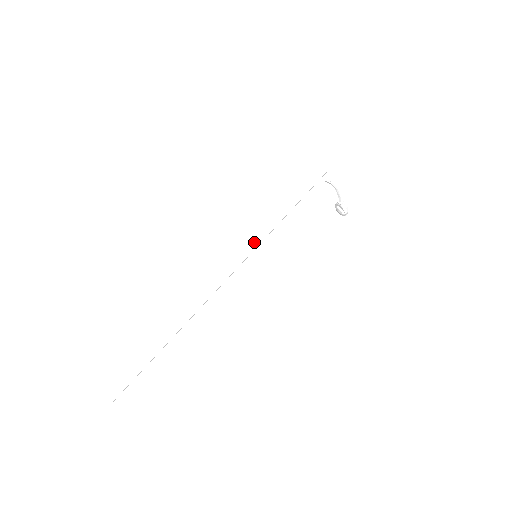
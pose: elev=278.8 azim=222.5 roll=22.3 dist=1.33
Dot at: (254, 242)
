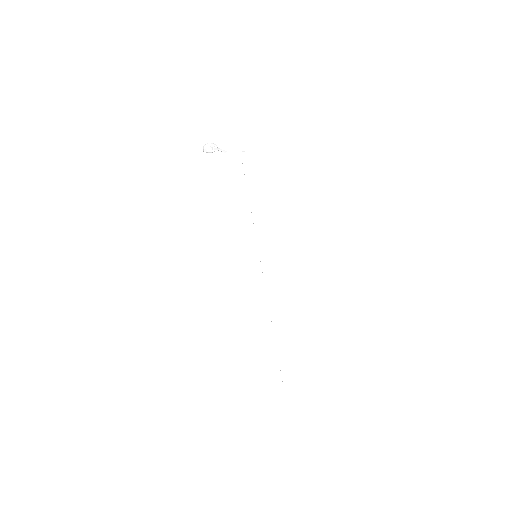
Dot at: (262, 256)
